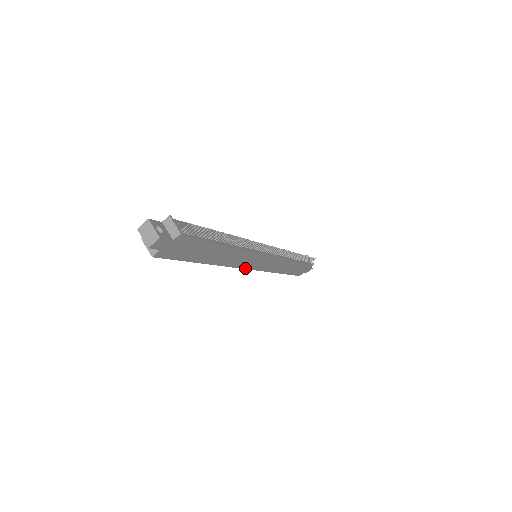
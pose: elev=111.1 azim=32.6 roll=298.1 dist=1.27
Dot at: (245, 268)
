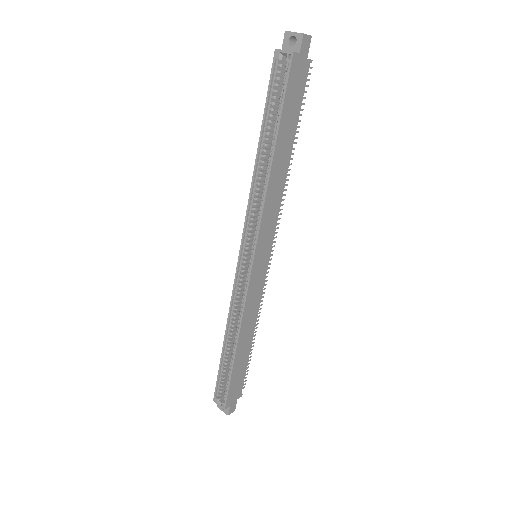
Dot at: (256, 248)
